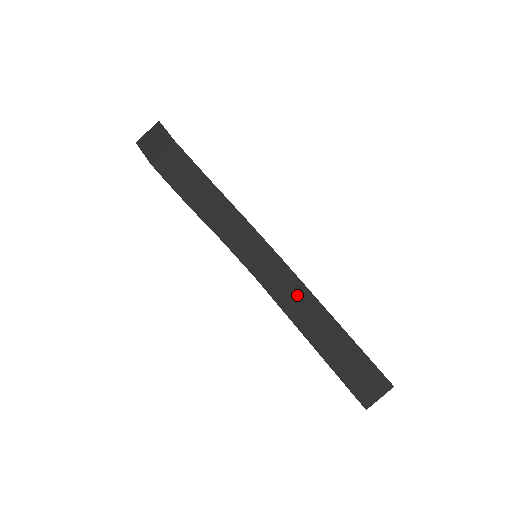
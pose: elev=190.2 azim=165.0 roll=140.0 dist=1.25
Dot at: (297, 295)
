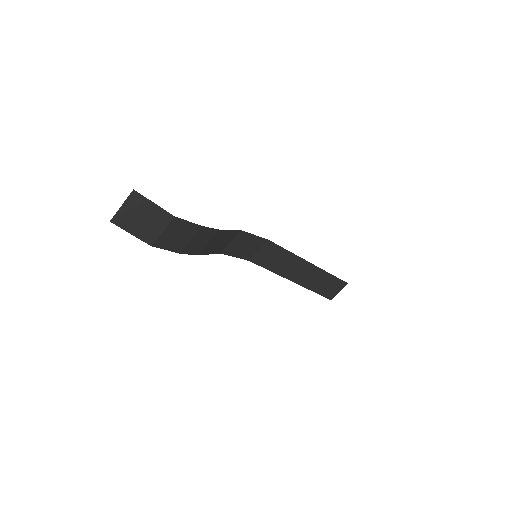
Dot at: (284, 260)
